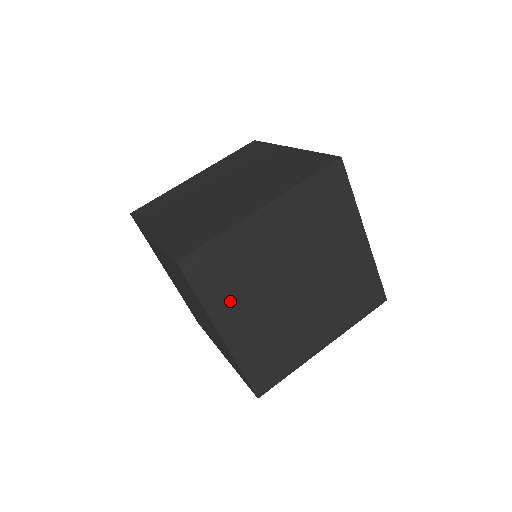
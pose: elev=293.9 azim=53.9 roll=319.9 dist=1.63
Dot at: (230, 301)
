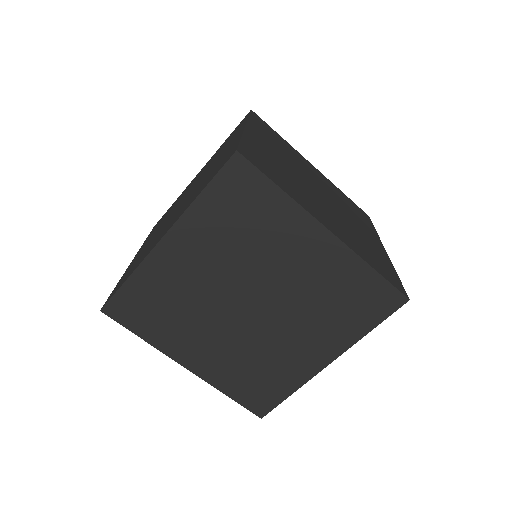
Dot at: (176, 335)
